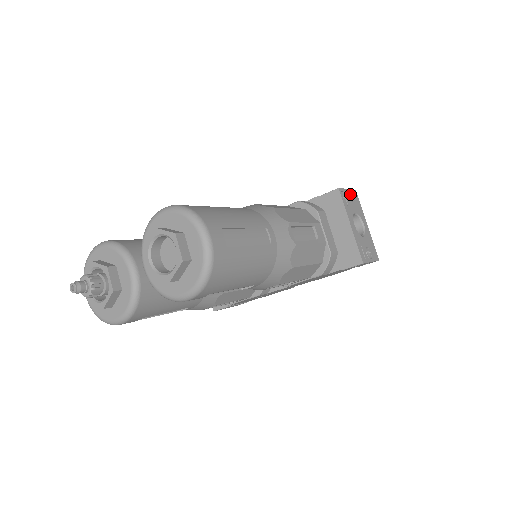
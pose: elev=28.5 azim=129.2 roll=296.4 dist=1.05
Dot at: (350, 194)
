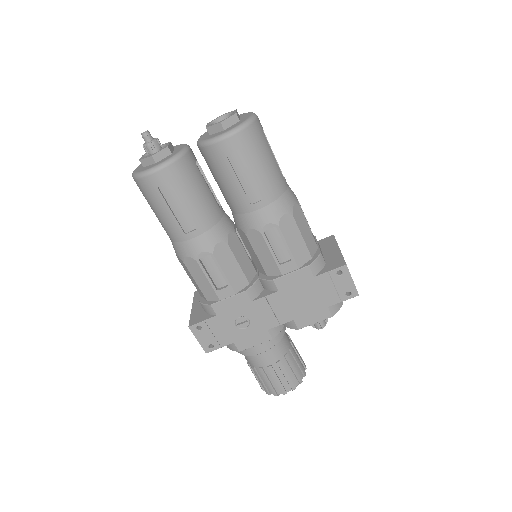
Dot at: occluded
